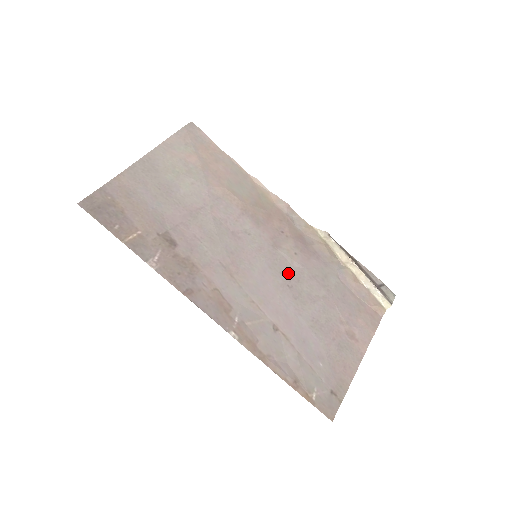
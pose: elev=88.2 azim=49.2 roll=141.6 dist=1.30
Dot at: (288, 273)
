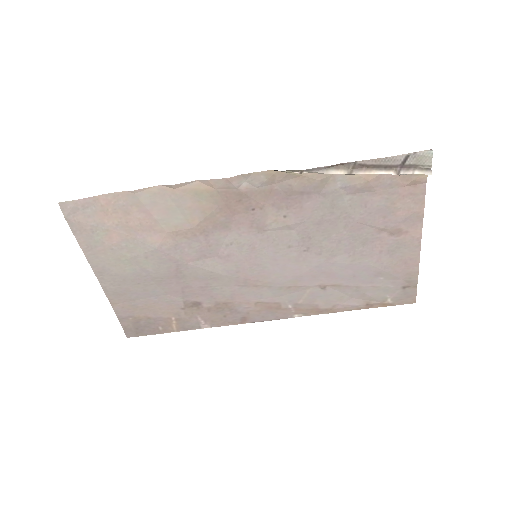
Dot at: (295, 240)
